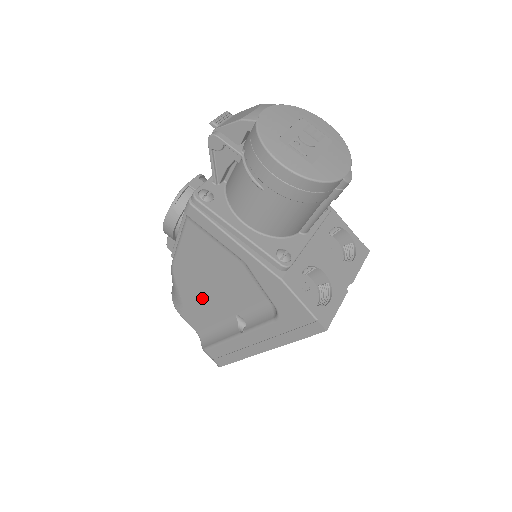
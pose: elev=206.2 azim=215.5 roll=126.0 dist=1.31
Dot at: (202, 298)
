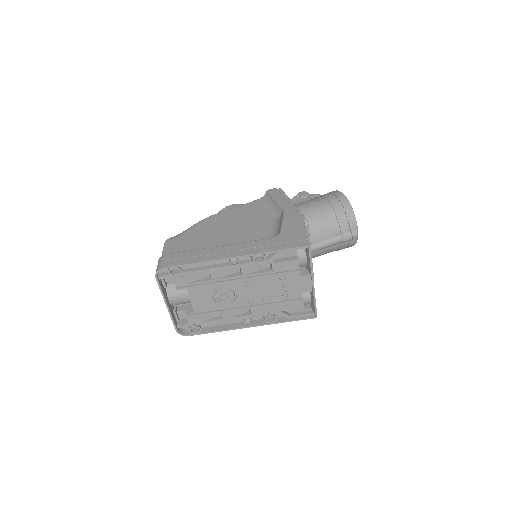
Dot at: (208, 234)
